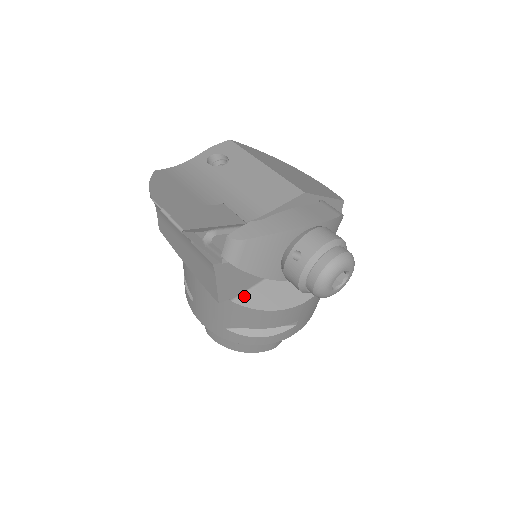
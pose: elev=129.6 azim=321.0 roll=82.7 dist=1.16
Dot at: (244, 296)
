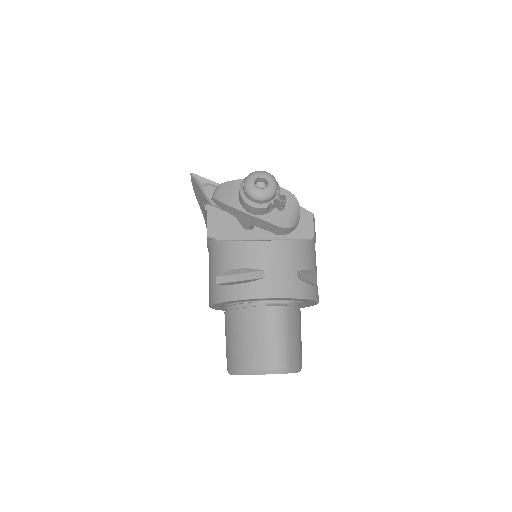
Dot at: occluded
